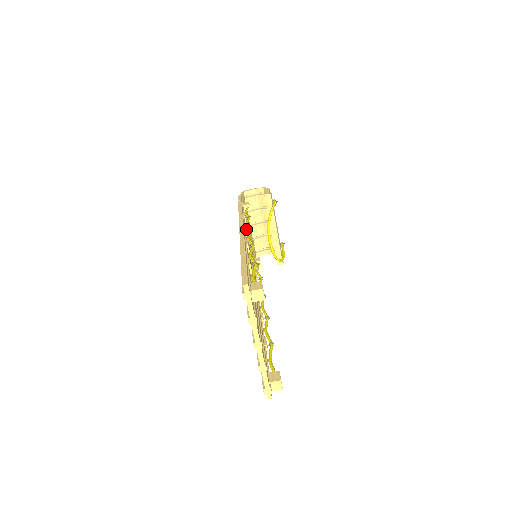
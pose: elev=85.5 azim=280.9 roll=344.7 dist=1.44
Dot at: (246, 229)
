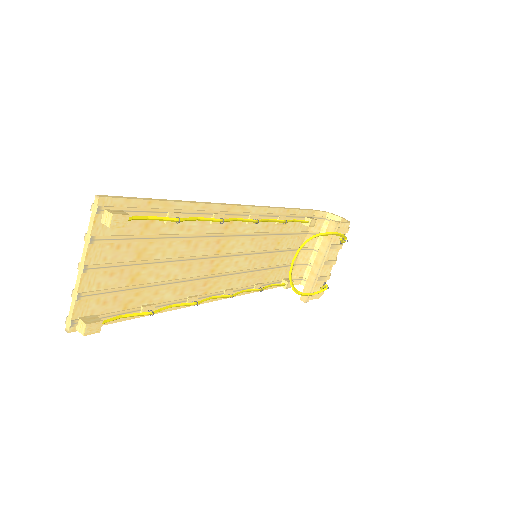
Dot at: (250, 215)
